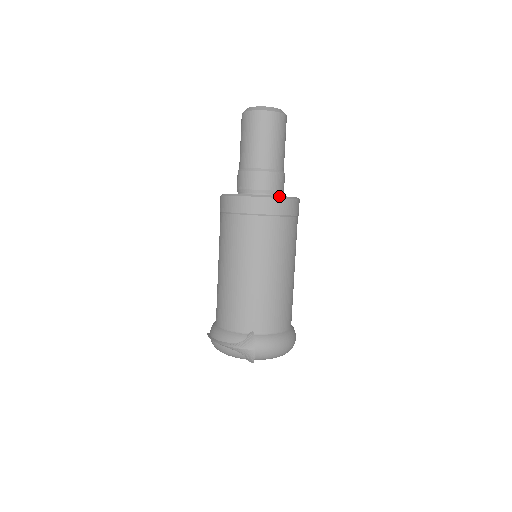
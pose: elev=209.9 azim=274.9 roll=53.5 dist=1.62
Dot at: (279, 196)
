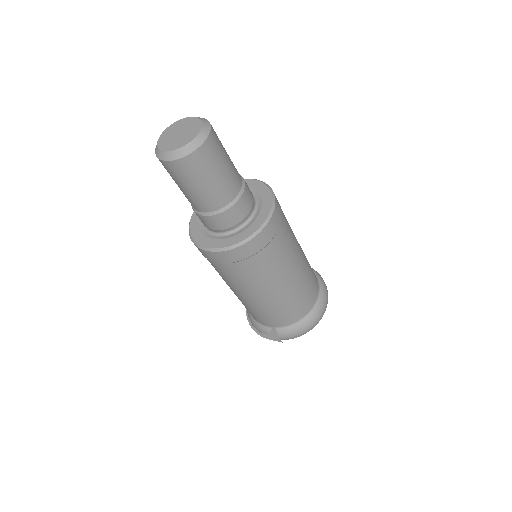
Dot at: (239, 243)
